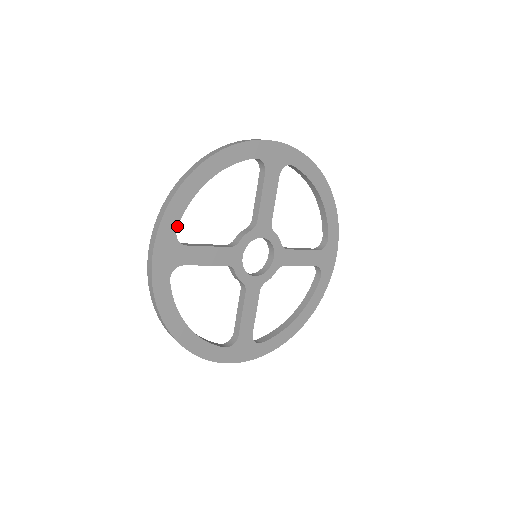
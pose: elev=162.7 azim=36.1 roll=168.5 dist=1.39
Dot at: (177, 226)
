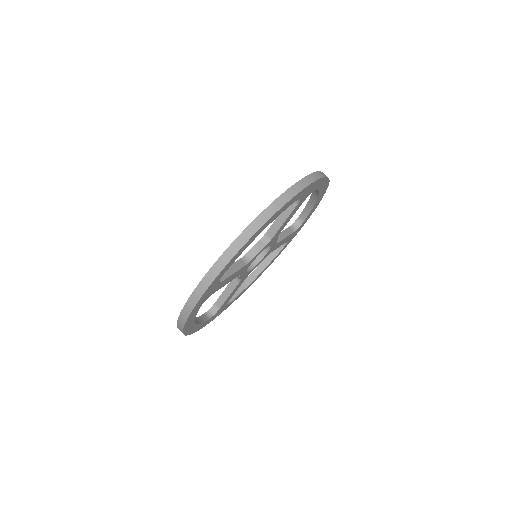
Dot at: (208, 320)
